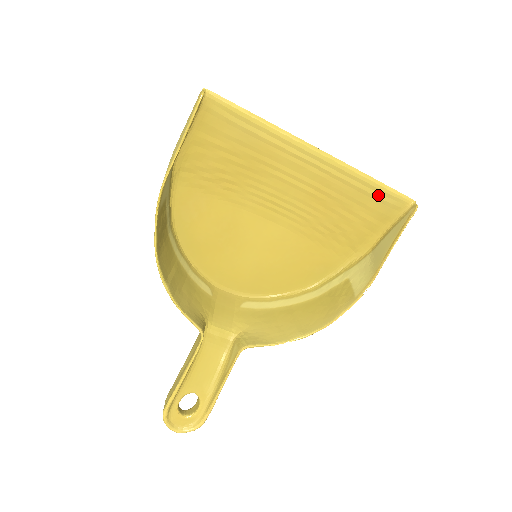
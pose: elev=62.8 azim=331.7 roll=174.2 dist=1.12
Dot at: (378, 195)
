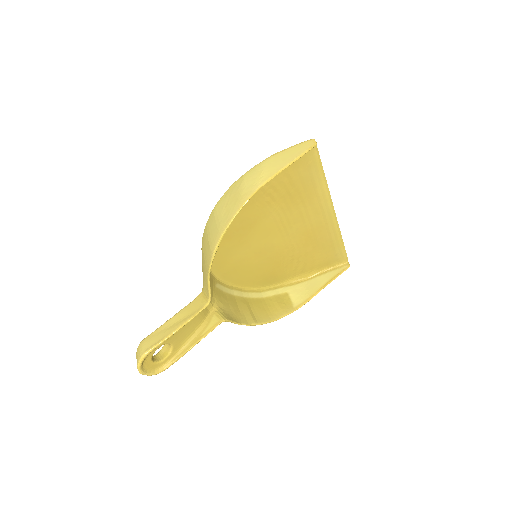
Dot at: (337, 249)
